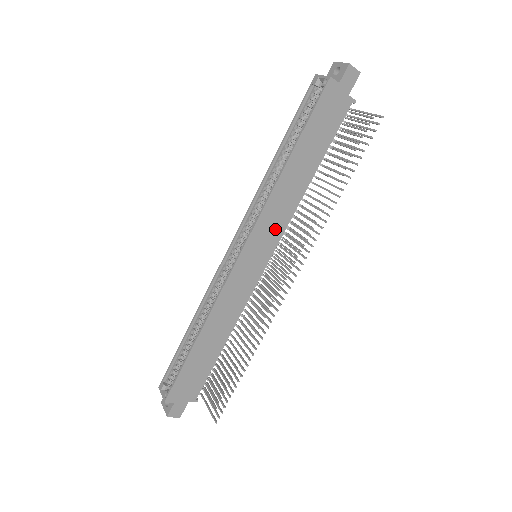
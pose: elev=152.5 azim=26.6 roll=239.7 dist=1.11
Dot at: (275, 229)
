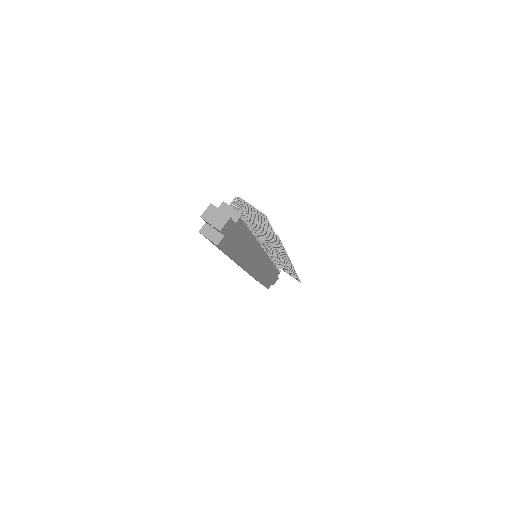
Dot at: (256, 255)
